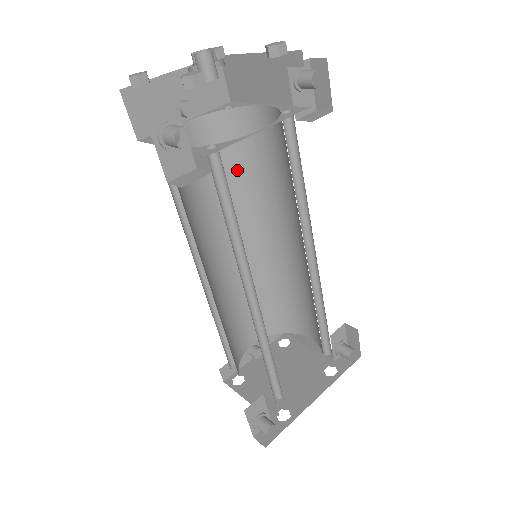
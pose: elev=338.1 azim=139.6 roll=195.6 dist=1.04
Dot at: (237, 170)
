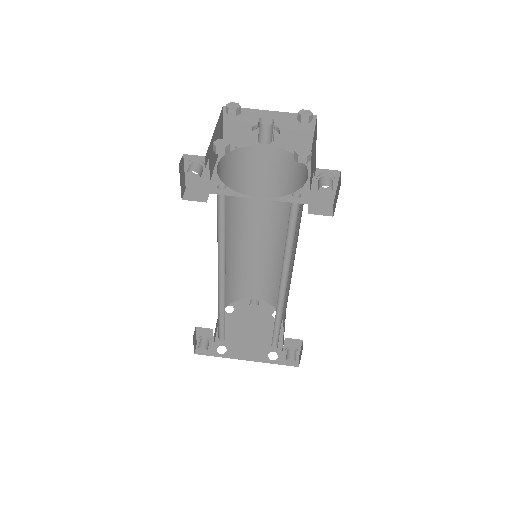
Dot at: occluded
